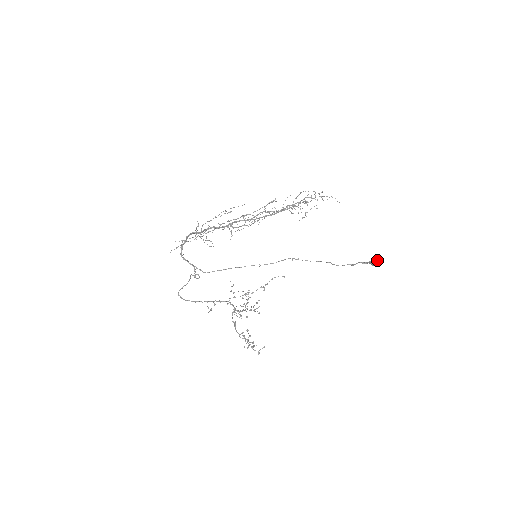
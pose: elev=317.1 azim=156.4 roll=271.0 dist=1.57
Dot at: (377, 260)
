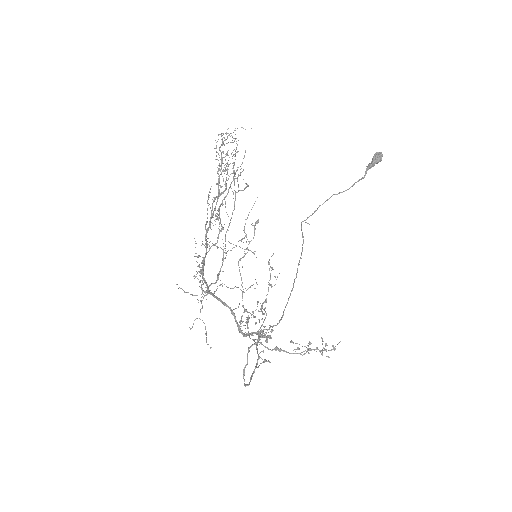
Dot at: (380, 155)
